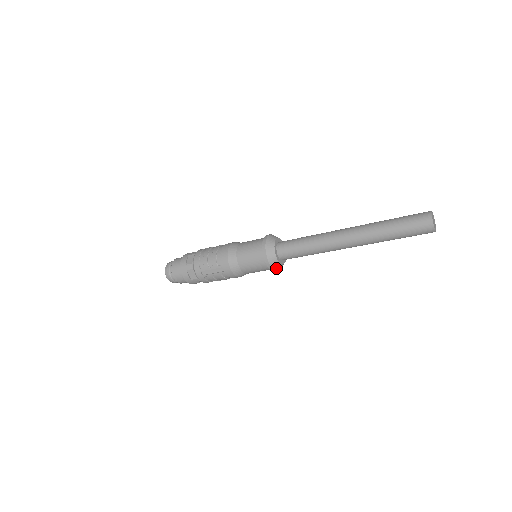
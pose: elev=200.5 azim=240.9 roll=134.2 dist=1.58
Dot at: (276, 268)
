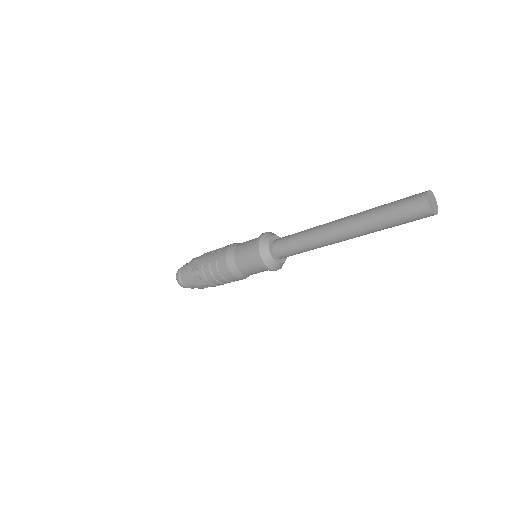
Dot at: (264, 257)
